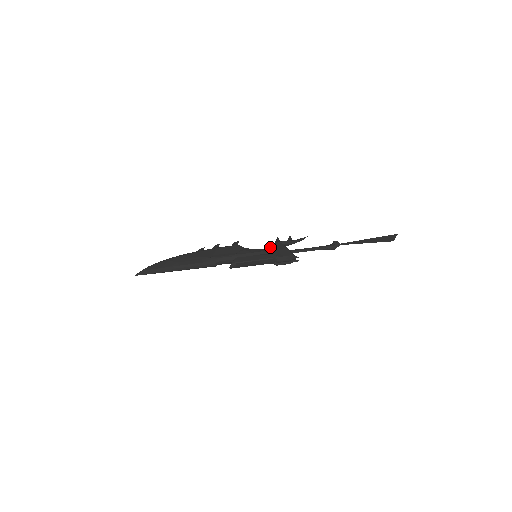
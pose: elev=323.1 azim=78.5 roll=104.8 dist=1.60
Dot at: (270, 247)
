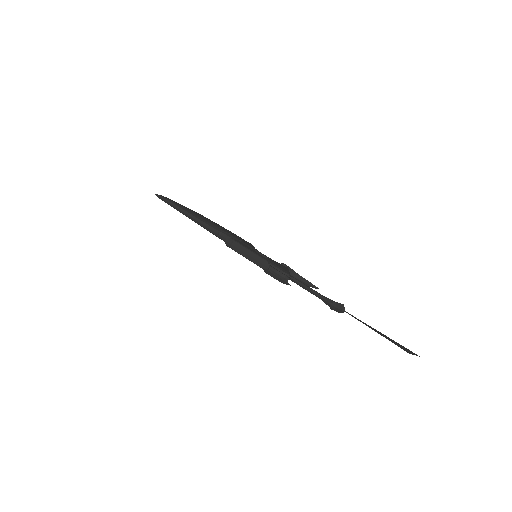
Dot at: occluded
